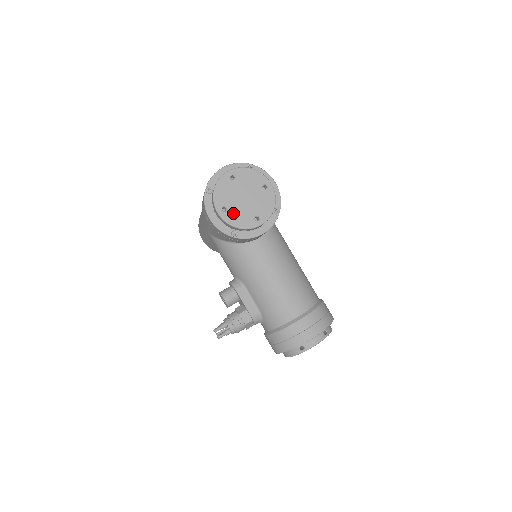
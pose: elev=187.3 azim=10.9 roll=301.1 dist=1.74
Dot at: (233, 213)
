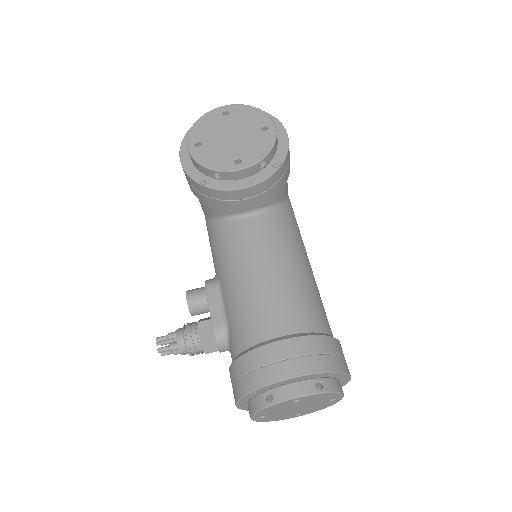
Dot at: (207, 150)
